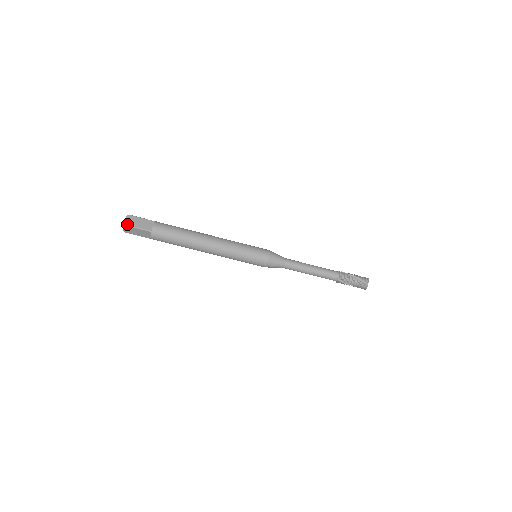
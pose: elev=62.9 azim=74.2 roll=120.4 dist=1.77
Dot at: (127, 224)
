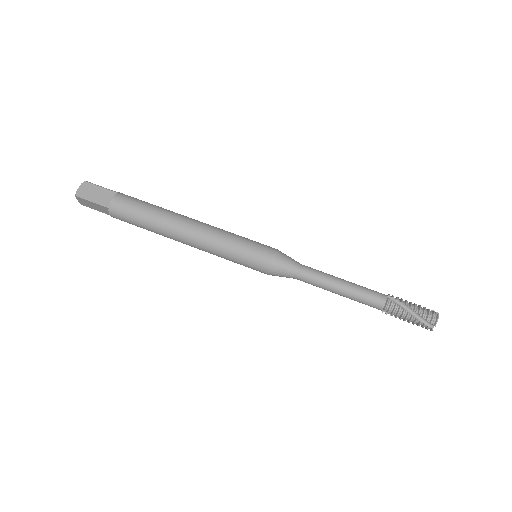
Dot at: (89, 182)
